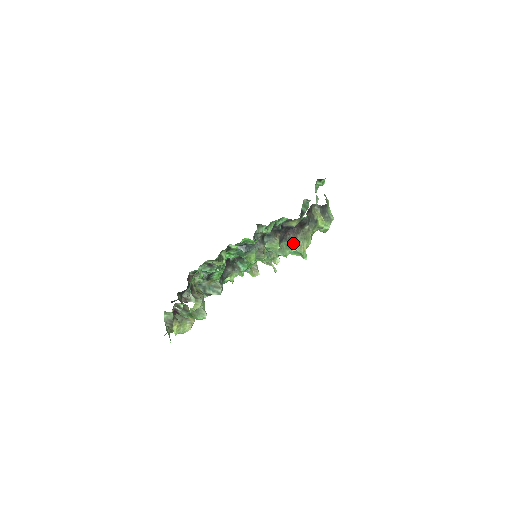
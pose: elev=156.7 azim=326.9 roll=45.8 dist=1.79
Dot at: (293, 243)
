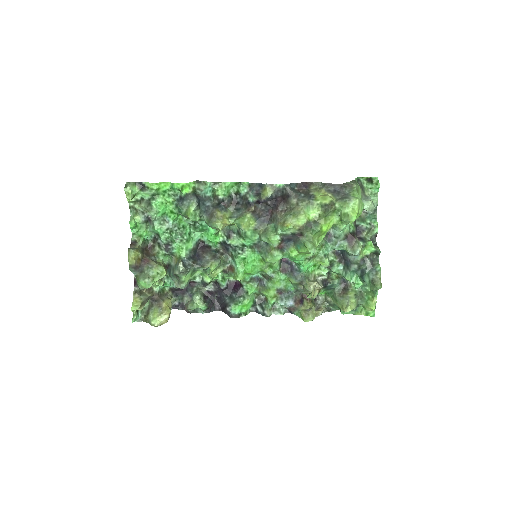
Dot at: (277, 222)
